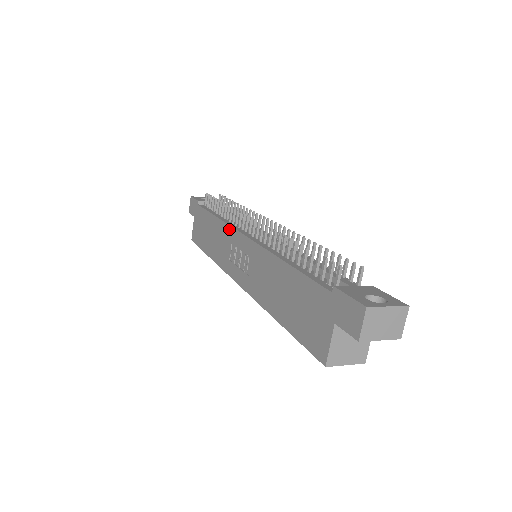
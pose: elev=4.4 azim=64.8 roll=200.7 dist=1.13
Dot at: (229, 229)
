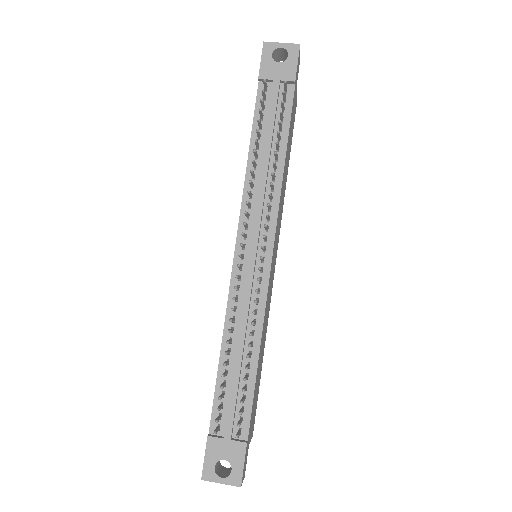
Dot at: (241, 209)
